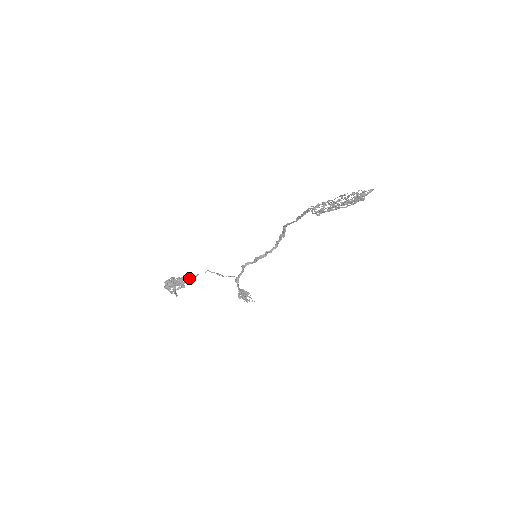
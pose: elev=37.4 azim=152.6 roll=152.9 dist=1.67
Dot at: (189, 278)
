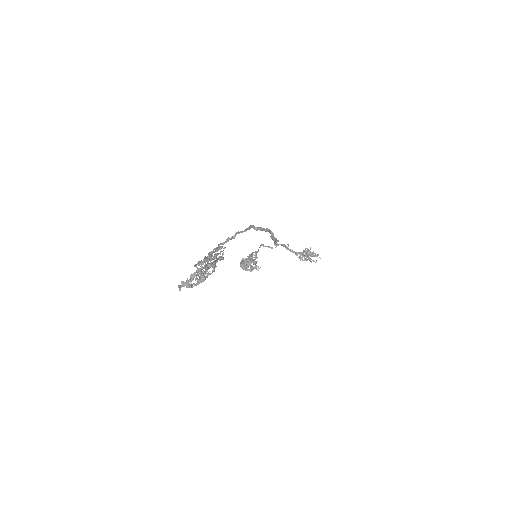
Dot at: (255, 254)
